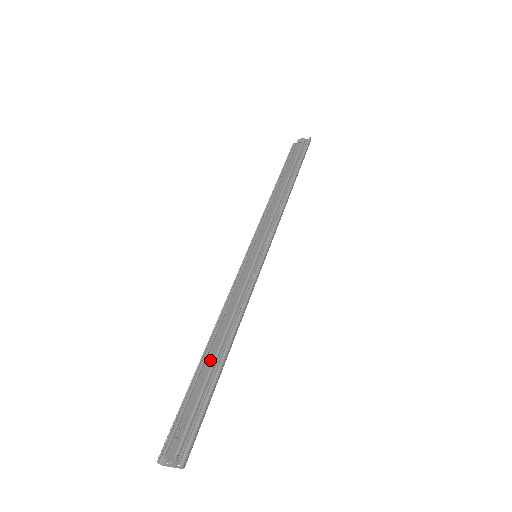
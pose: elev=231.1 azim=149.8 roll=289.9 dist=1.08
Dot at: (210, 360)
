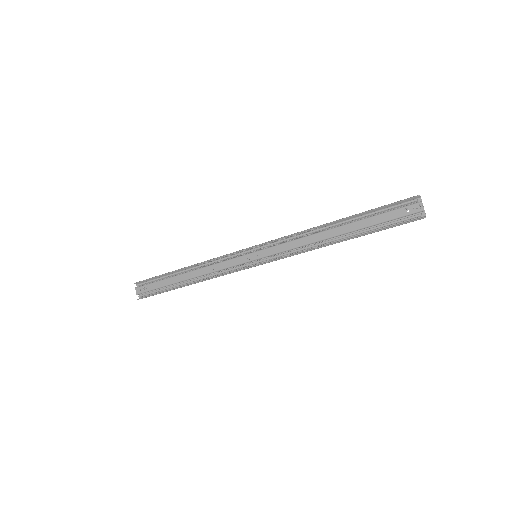
Dot at: (178, 279)
